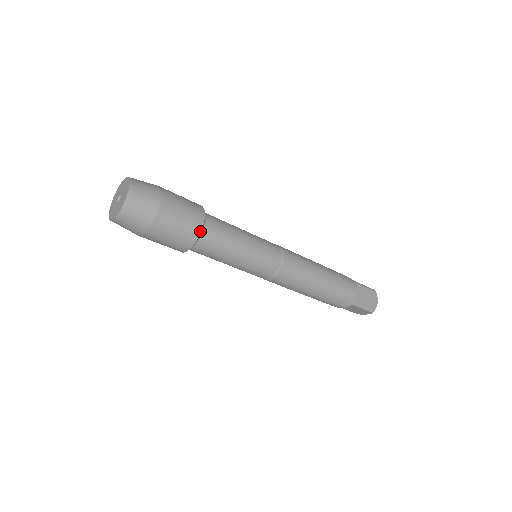
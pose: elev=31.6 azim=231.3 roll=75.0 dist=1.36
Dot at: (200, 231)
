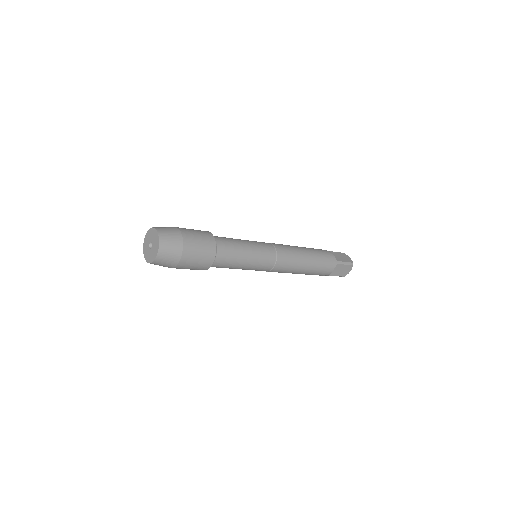
Dot at: (215, 241)
